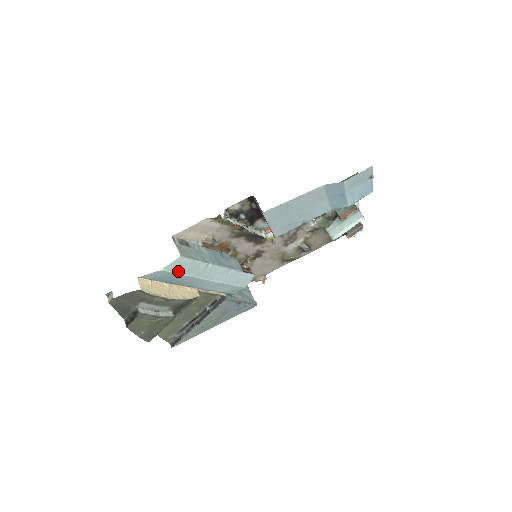
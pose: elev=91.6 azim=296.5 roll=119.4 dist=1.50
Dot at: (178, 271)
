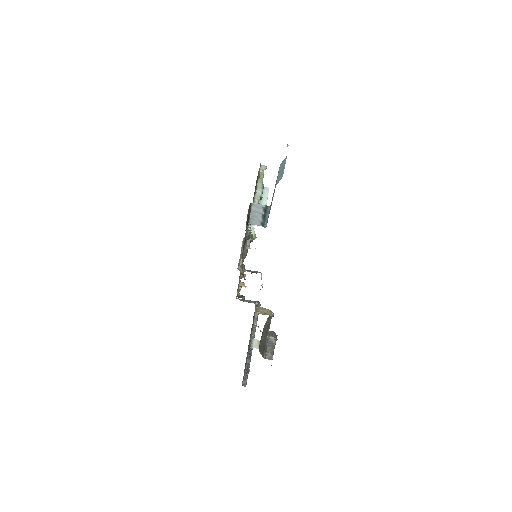
Dot at: occluded
